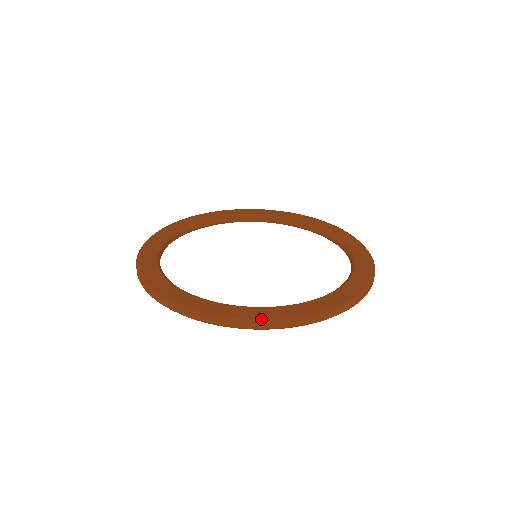
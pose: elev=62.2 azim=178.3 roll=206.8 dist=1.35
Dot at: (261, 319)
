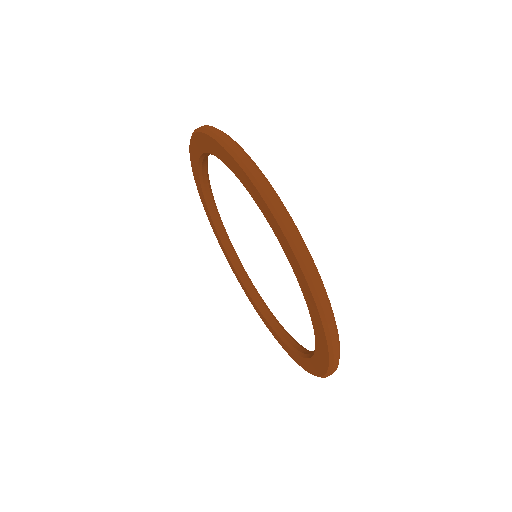
Dot at: occluded
